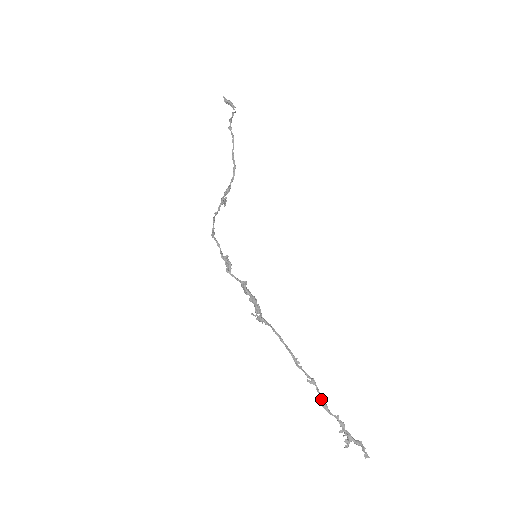
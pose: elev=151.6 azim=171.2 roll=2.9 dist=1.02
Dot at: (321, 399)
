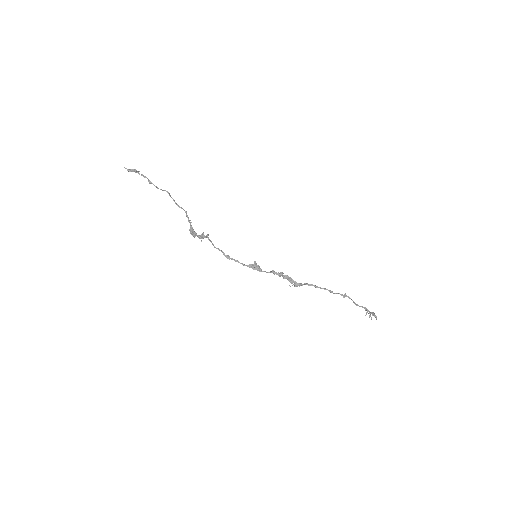
Dot at: (354, 302)
